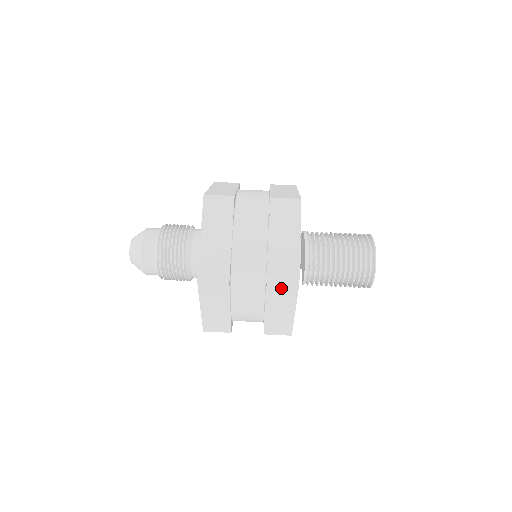
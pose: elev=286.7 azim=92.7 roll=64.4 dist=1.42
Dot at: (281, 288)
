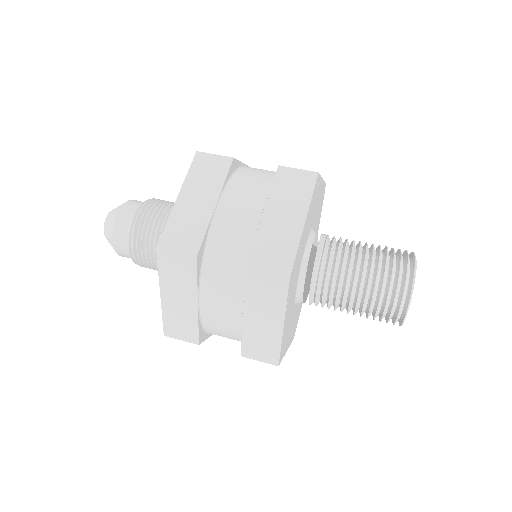
Dot at: (265, 278)
